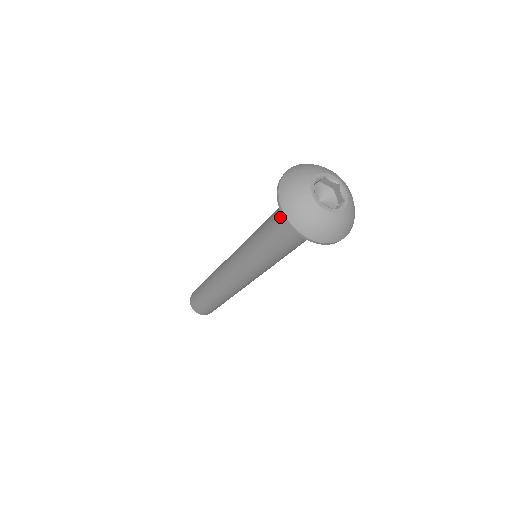
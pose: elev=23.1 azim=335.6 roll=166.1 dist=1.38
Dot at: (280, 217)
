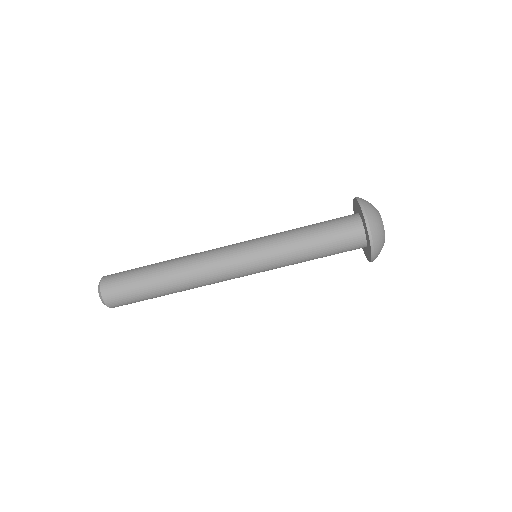
Dot at: occluded
